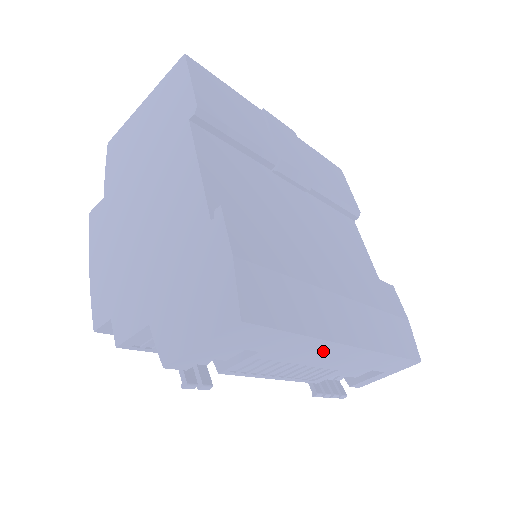
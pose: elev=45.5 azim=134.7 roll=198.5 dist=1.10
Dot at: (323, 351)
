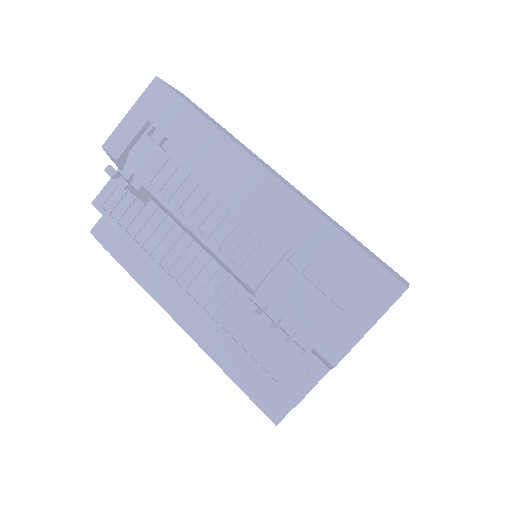
Dot at: (235, 169)
